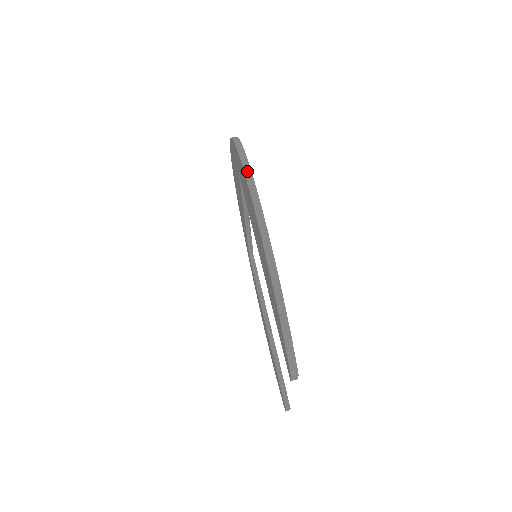
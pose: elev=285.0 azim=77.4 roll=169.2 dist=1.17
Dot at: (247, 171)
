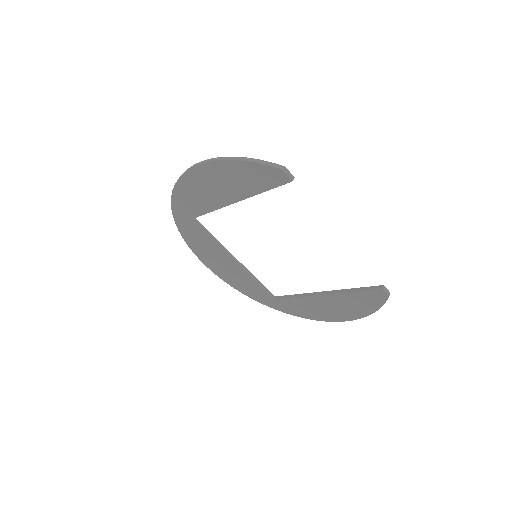
Dot at: (178, 179)
